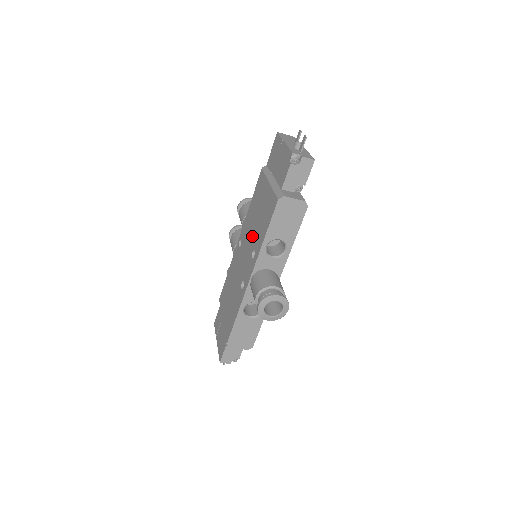
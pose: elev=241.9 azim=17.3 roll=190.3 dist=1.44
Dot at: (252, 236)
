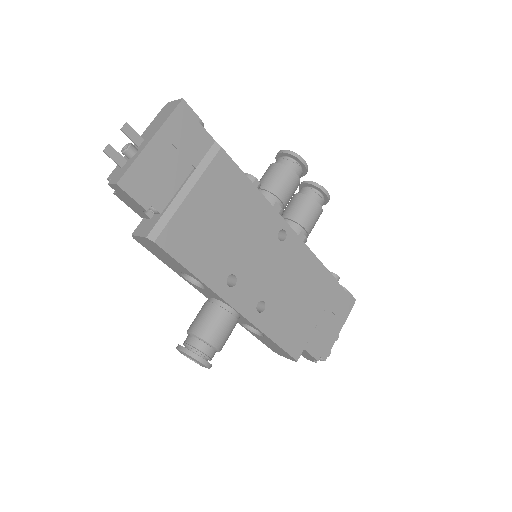
Dot at: occluded
